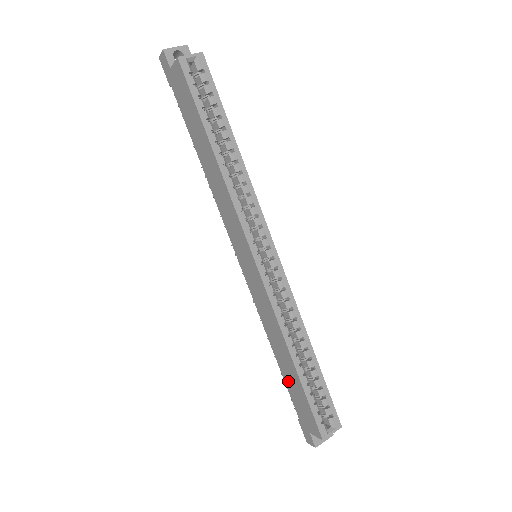
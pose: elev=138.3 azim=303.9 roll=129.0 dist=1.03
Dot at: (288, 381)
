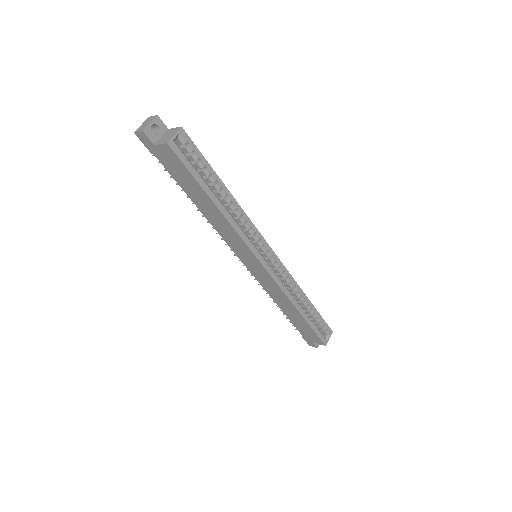
Dot at: (293, 320)
